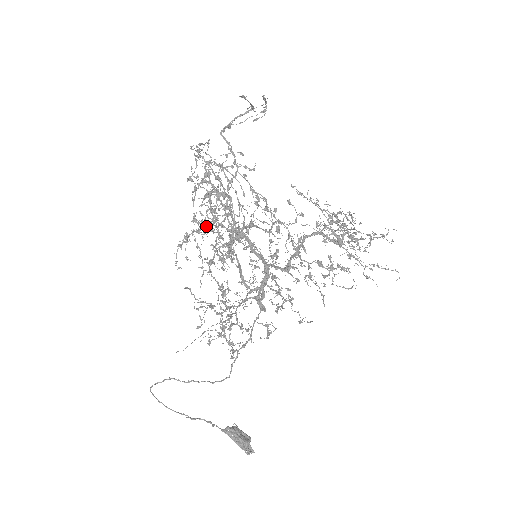
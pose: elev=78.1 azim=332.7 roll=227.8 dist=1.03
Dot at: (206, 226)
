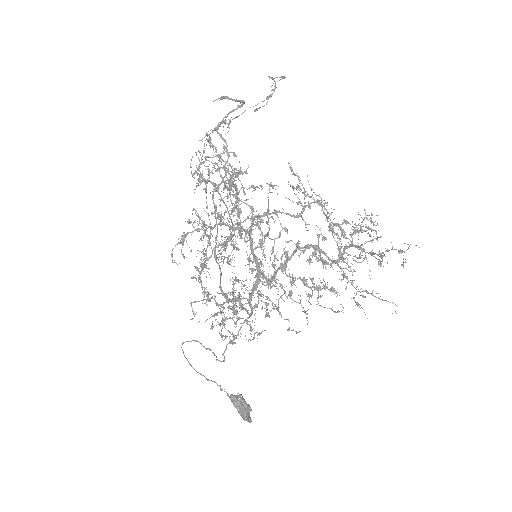
Dot at: occluded
